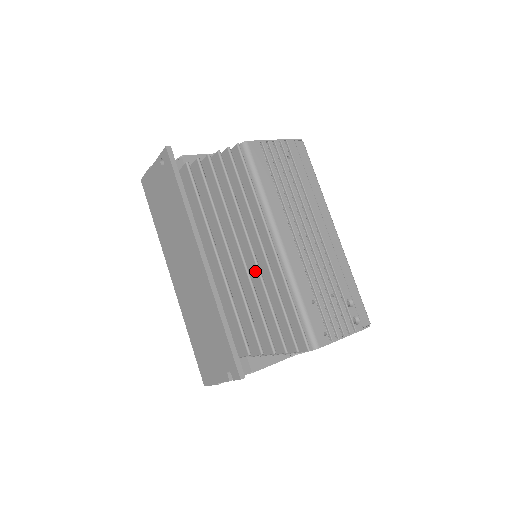
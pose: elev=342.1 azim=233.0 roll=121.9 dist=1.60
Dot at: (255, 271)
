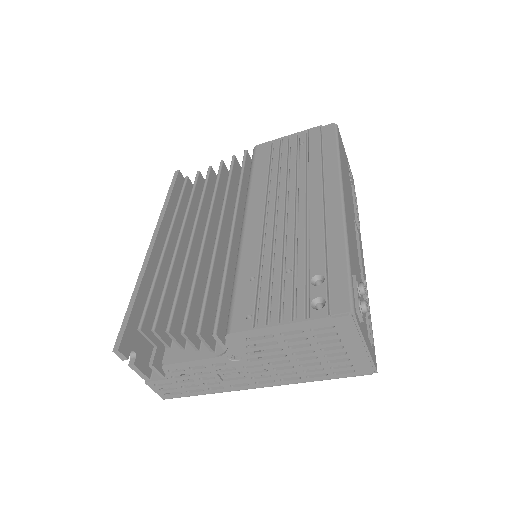
Dot at: occluded
